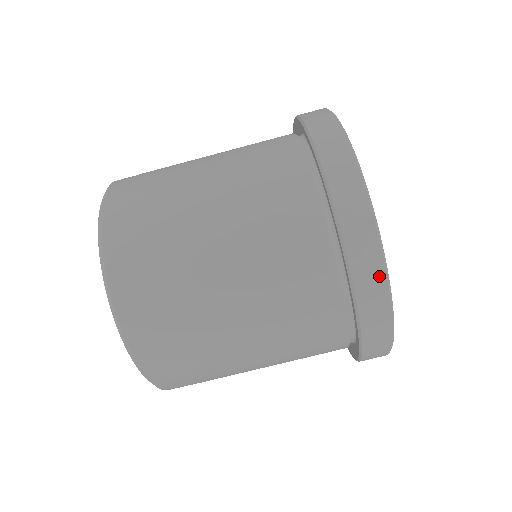
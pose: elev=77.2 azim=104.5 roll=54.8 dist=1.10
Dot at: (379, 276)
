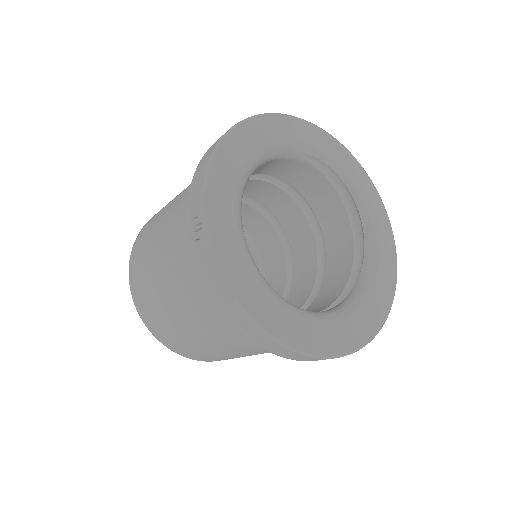
Dot at: occluded
